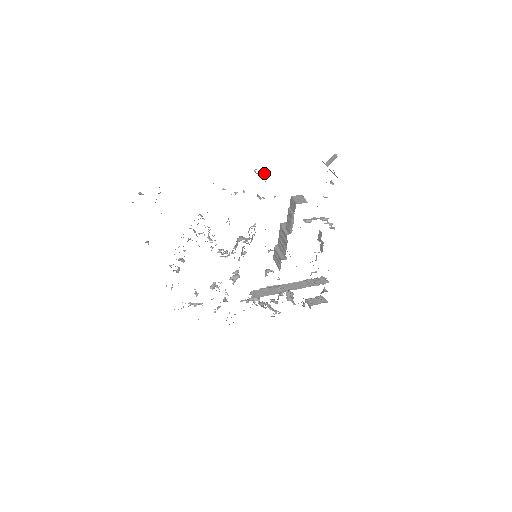
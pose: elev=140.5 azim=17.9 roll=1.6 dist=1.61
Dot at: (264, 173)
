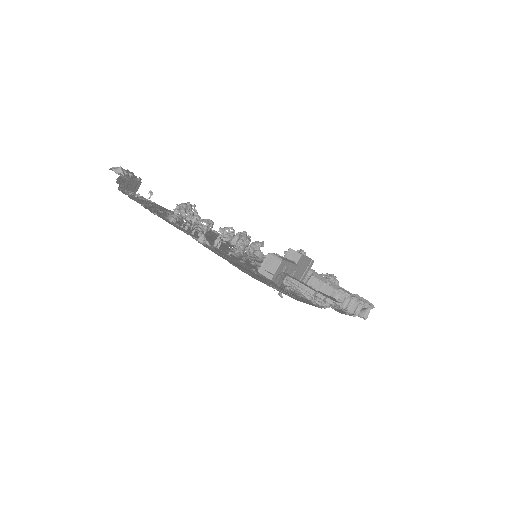
Dot at: (198, 238)
